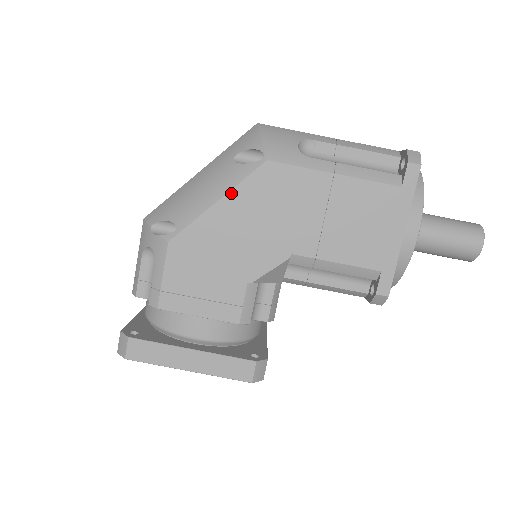
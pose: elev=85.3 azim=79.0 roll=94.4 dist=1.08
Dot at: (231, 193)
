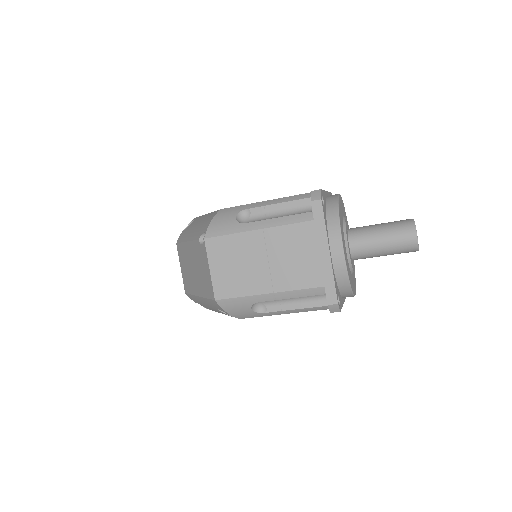
Dot at: occluded
